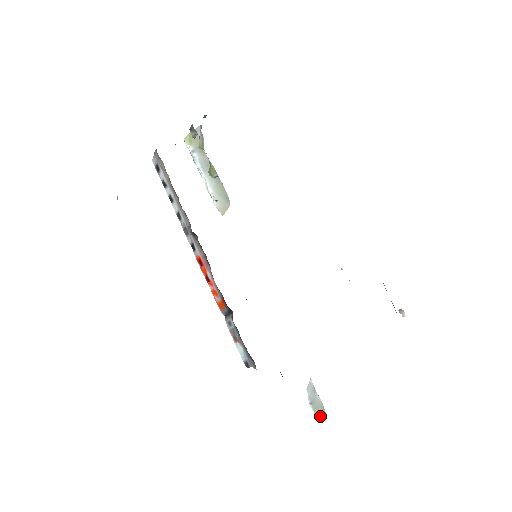
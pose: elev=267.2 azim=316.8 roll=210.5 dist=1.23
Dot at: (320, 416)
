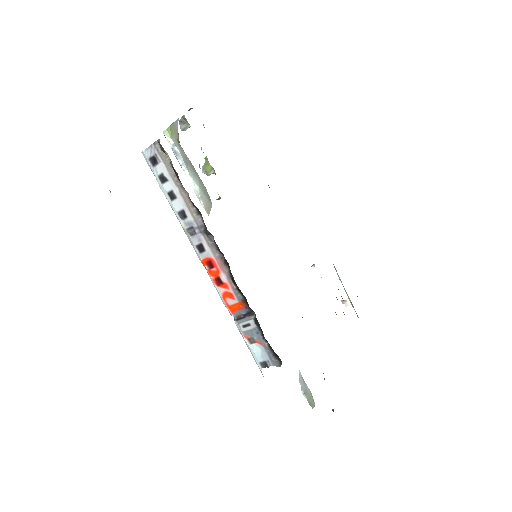
Dot at: (312, 404)
